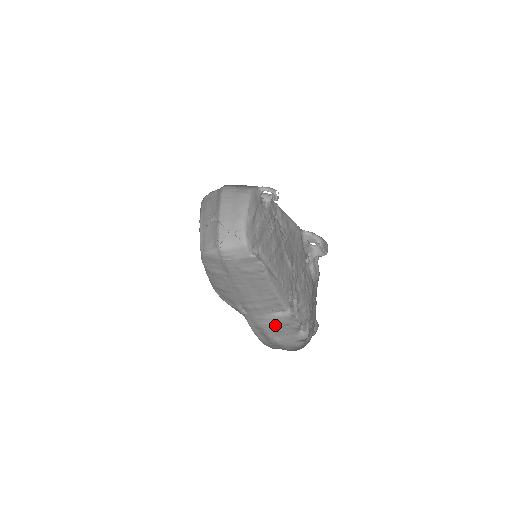
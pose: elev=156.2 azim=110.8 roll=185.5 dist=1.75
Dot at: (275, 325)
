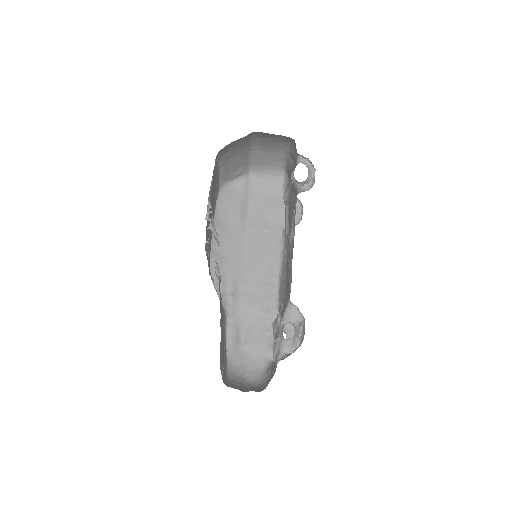
Dot at: (255, 325)
